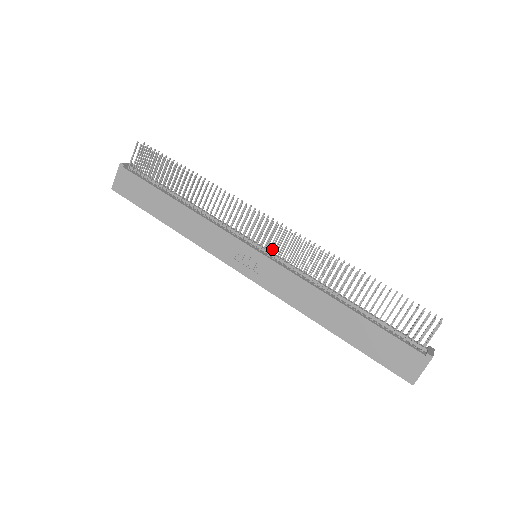
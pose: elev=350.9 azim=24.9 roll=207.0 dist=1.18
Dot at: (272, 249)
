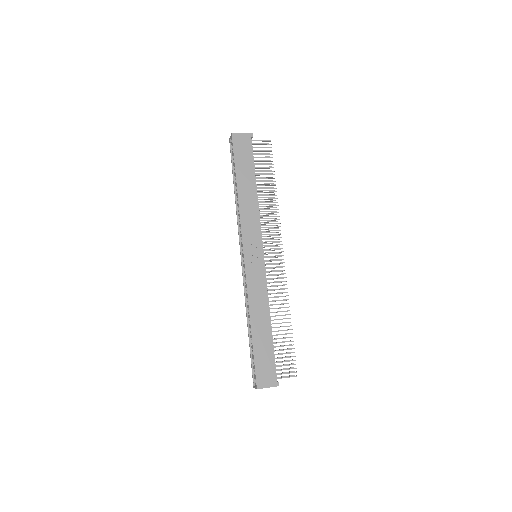
Dot at: occluded
